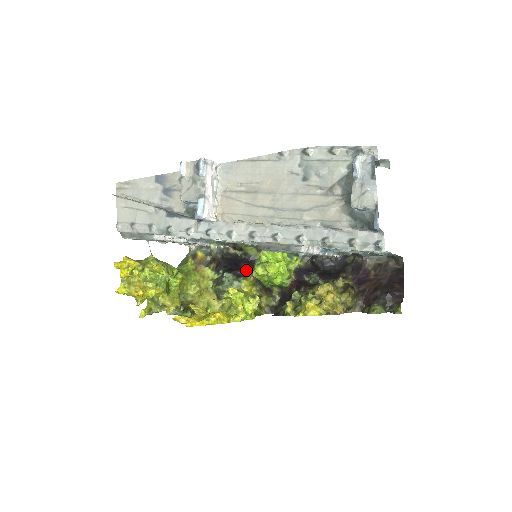
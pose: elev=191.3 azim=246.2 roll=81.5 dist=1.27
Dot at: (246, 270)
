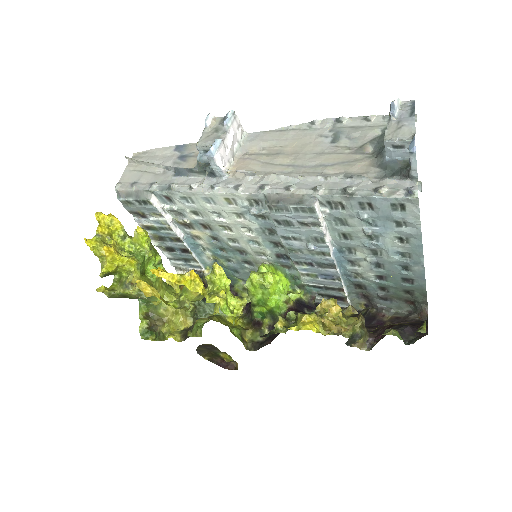
Dot at: occluded
